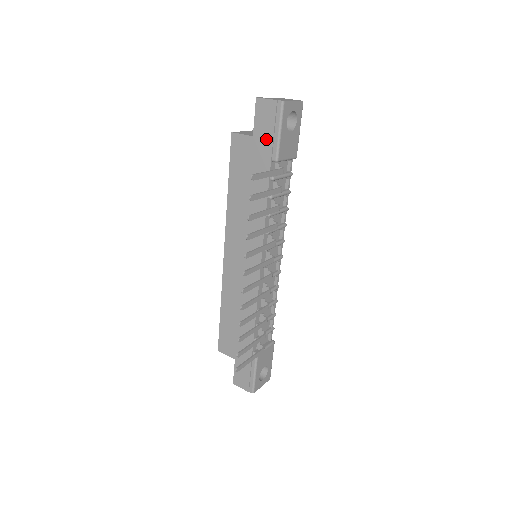
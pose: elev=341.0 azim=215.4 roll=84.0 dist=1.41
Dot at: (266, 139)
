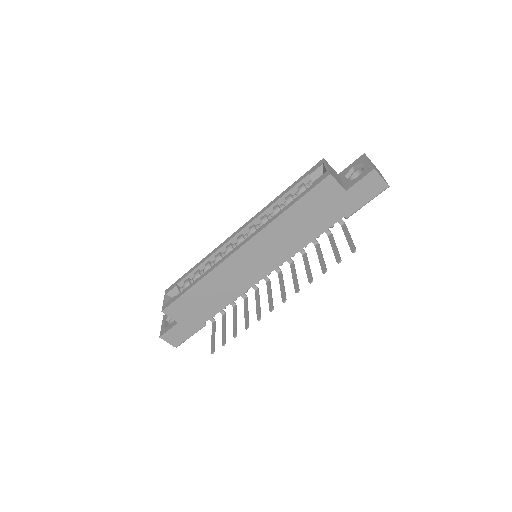
Dot at: (355, 201)
